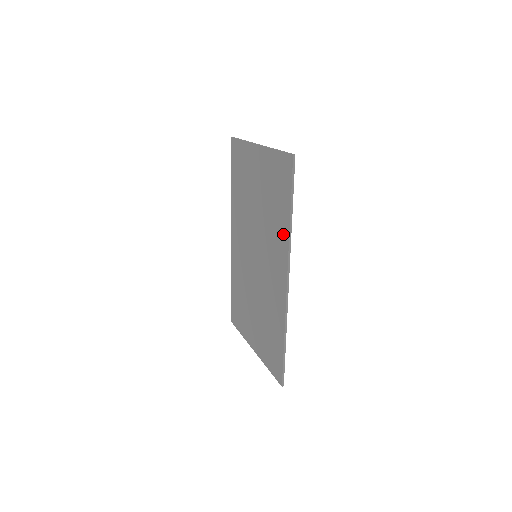
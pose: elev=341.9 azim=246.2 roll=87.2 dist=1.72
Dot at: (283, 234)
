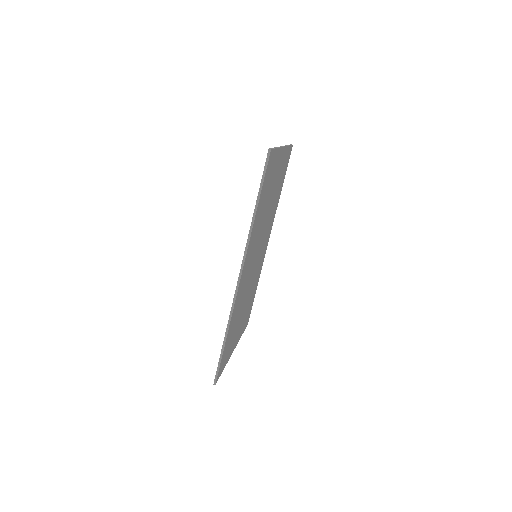
Dot at: occluded
